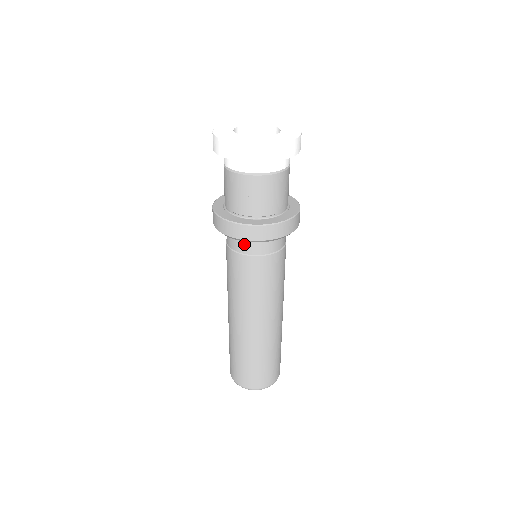
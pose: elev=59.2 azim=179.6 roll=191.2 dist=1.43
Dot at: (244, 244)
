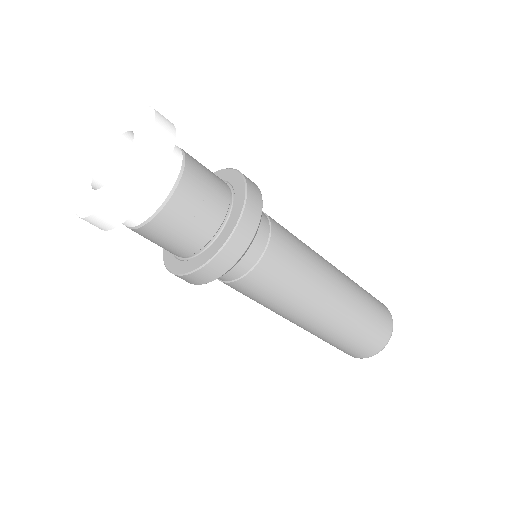
Dot at: occluded
